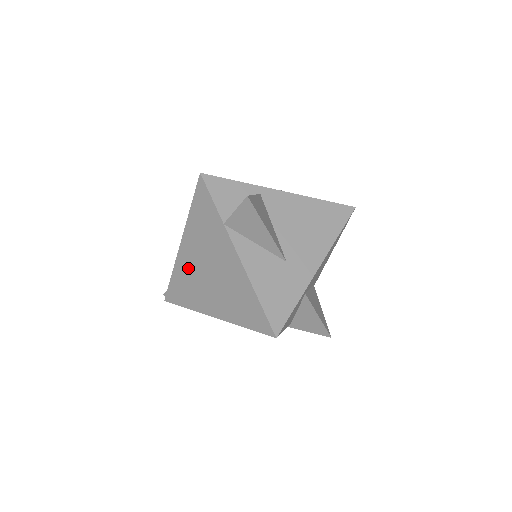
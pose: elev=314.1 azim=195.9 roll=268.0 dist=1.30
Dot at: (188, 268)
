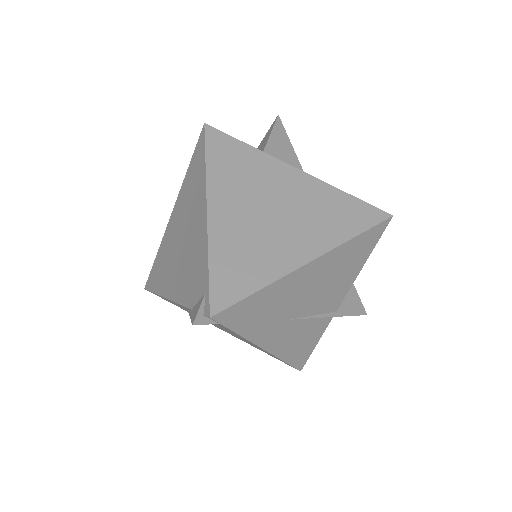
Dot at: (236, 229)
